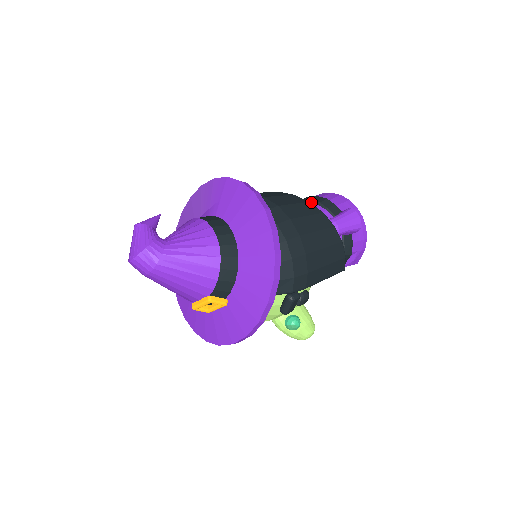
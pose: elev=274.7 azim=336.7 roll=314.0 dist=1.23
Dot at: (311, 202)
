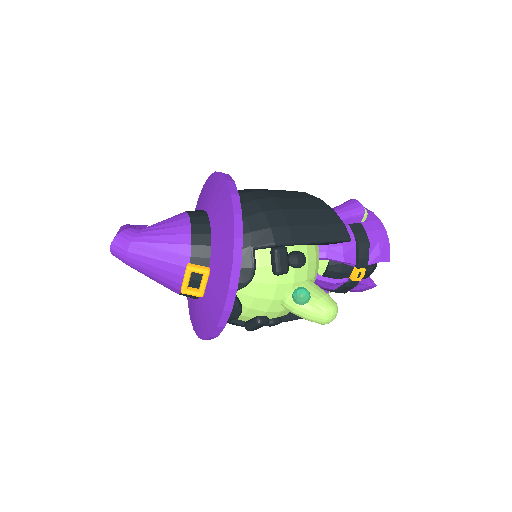
Dot at: occluded
